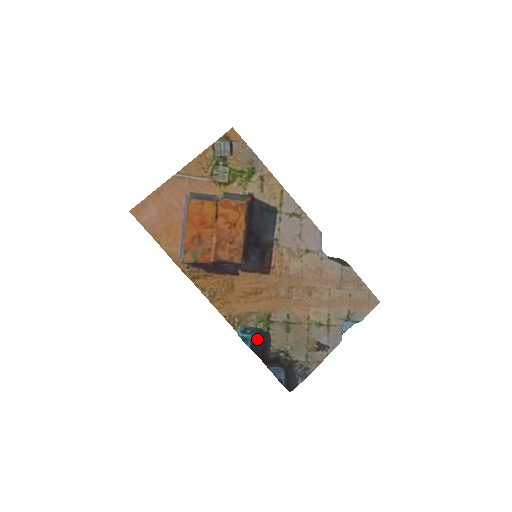
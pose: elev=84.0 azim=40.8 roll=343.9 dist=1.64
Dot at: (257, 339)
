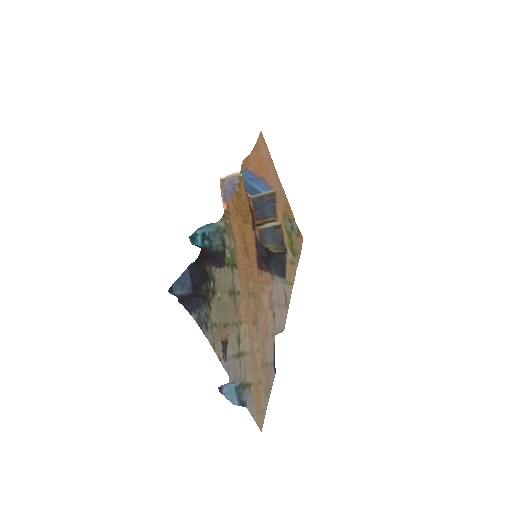
Dot at: occluded
